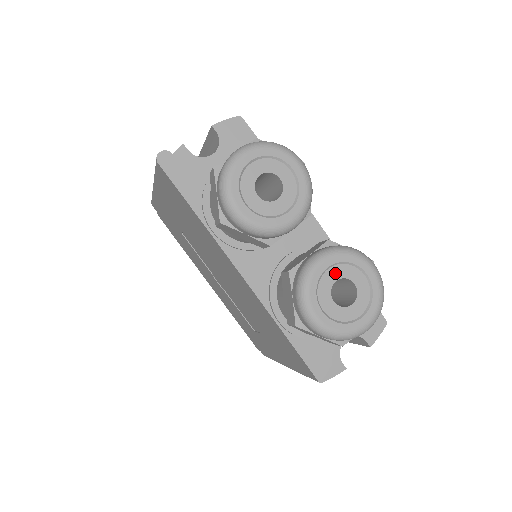
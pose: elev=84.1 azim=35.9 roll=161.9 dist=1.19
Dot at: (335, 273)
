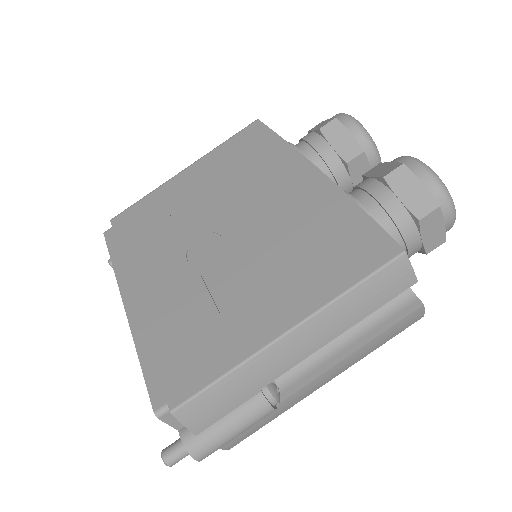
Dot at: occluded
